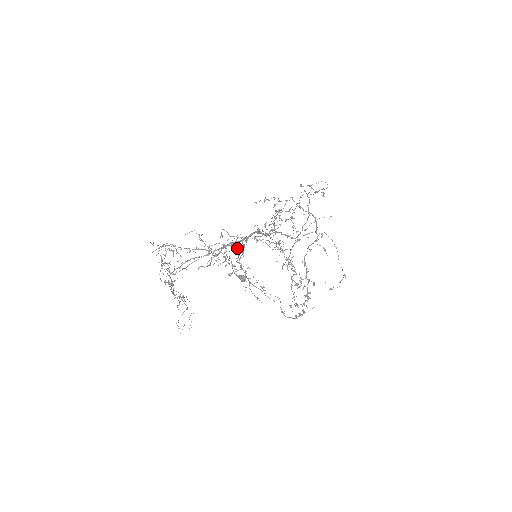
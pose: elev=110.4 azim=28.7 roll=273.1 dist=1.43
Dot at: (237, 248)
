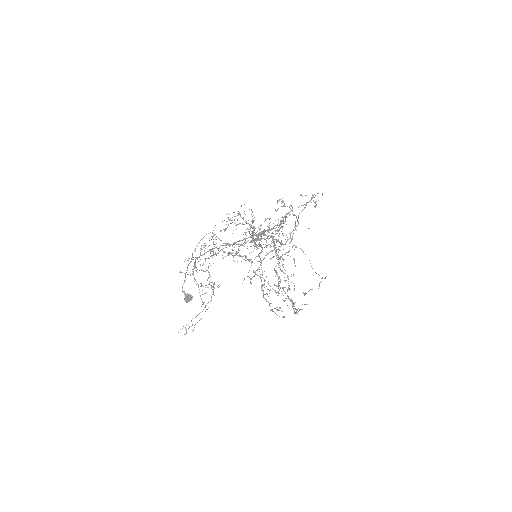
Dot at: (279, 233)
